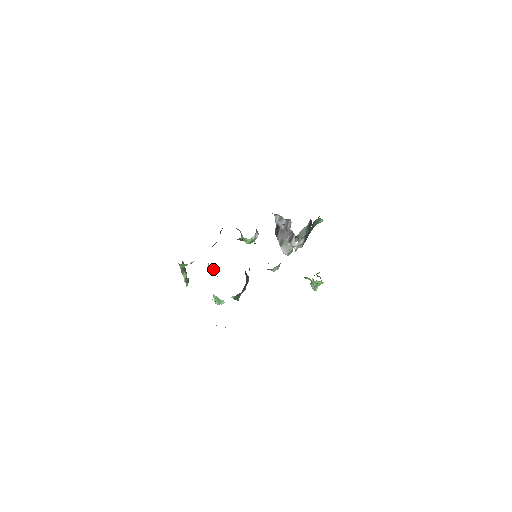
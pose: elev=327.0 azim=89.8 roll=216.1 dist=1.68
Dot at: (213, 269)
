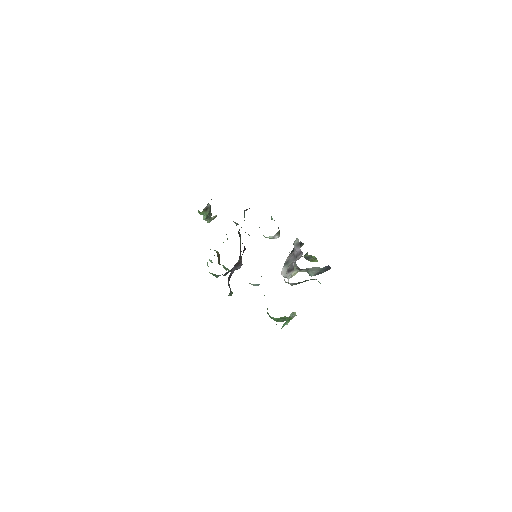
Dot at: occluded
